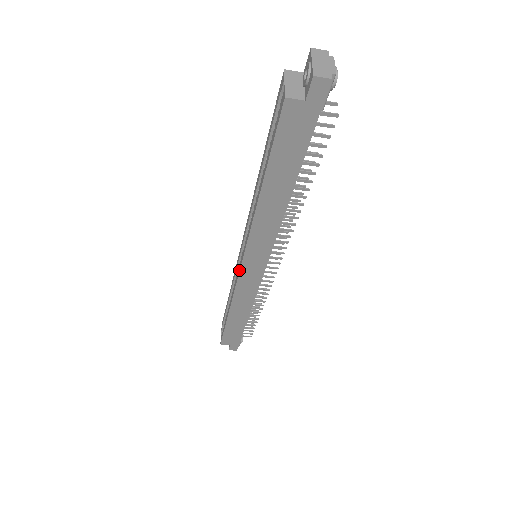
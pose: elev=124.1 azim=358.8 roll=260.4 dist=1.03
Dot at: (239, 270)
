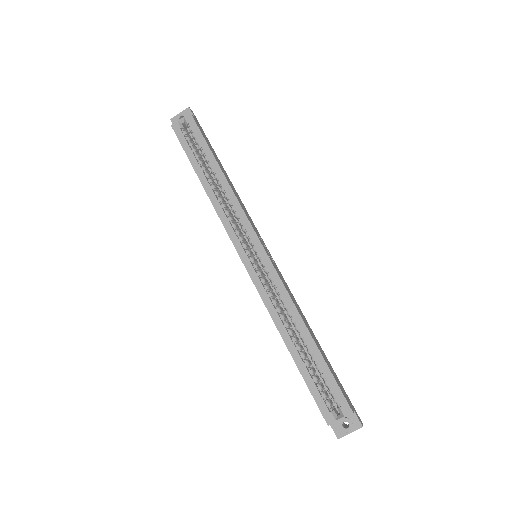
Dot at: (239, 254)
